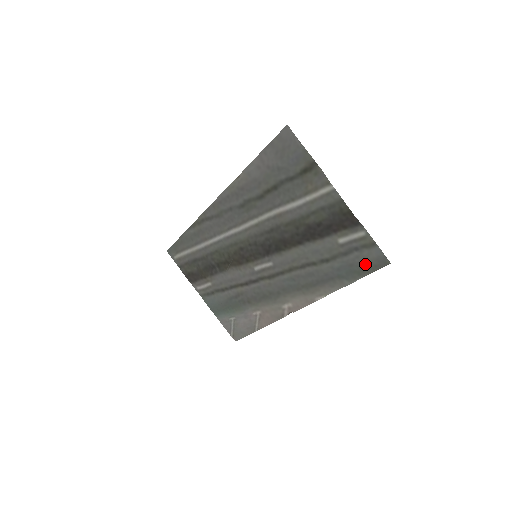
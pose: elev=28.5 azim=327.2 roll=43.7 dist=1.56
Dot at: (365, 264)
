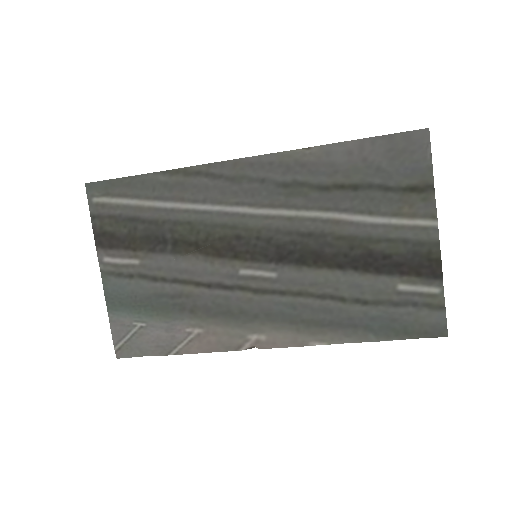
Dot at: (414, 325)
